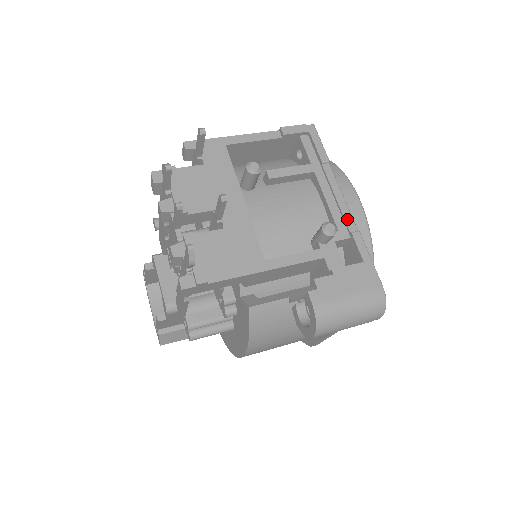
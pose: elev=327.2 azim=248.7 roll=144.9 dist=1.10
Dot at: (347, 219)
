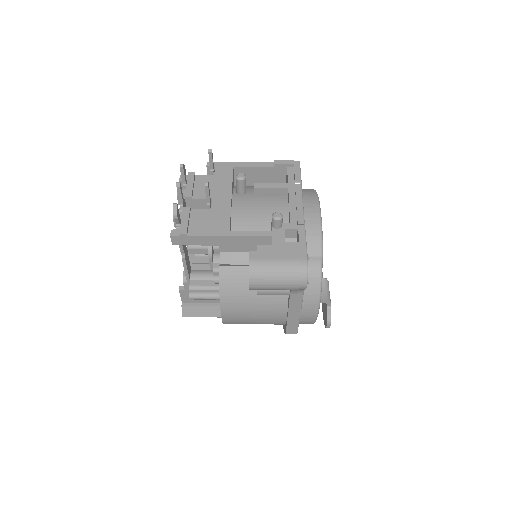
Dot at: (299, 217)
